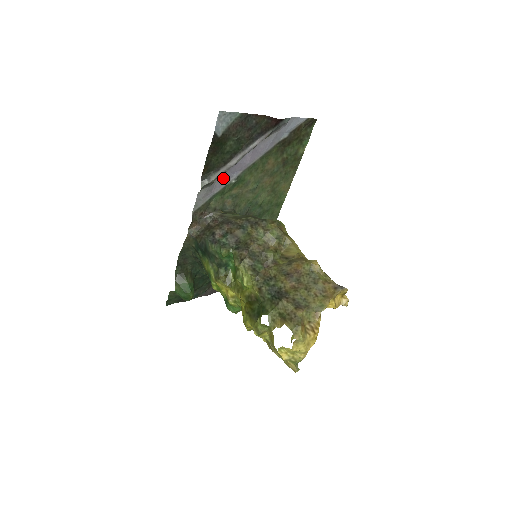
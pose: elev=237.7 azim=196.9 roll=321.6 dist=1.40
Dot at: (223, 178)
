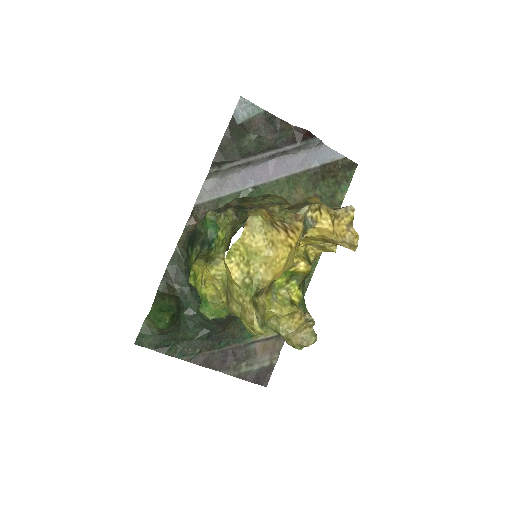
Dot at: (238, 178)
